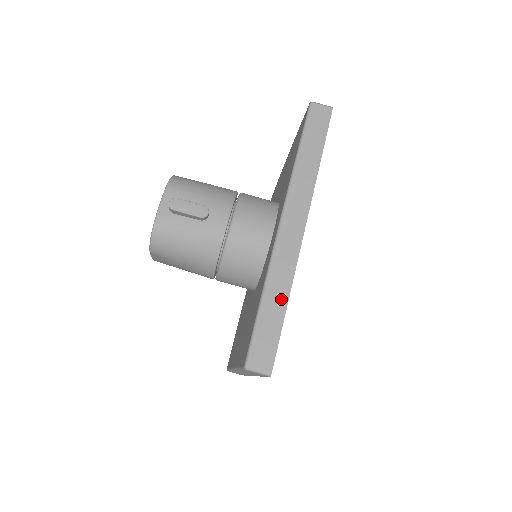
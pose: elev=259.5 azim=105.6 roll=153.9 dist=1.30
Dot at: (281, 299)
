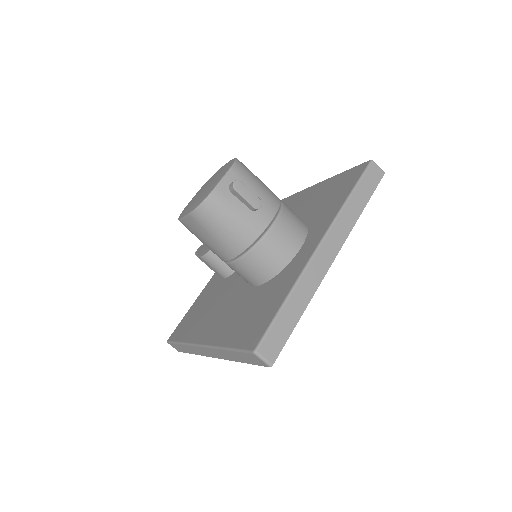
Dot at: (300, 307)
